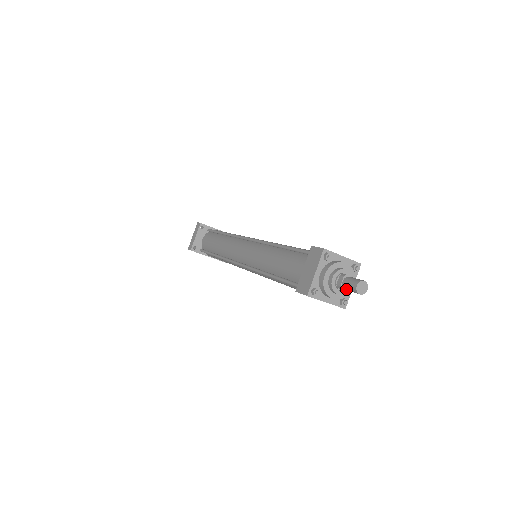
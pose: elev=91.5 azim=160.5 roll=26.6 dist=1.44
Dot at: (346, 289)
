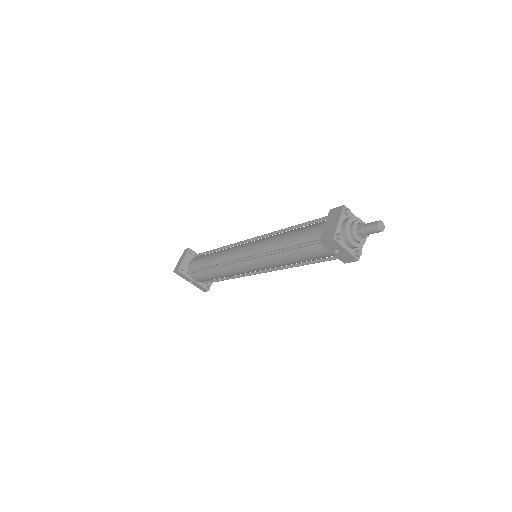
Dot at: (366, 232)
